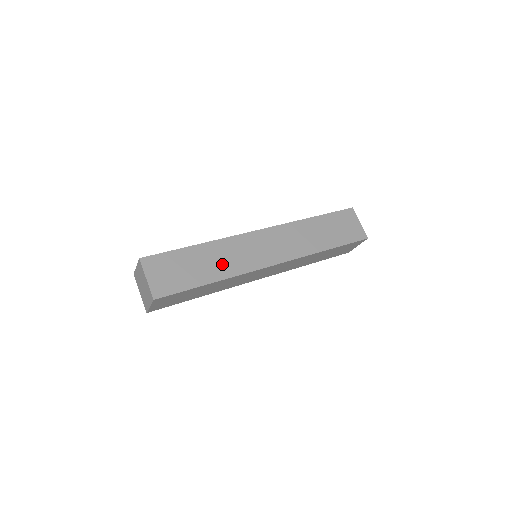
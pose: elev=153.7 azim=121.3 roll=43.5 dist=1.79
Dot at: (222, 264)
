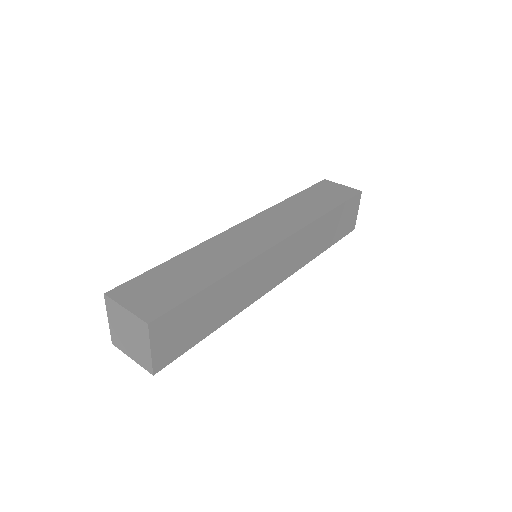
Dot at: (234, 300)
